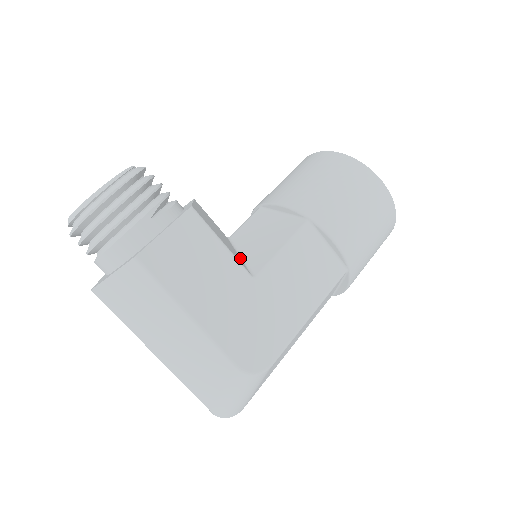
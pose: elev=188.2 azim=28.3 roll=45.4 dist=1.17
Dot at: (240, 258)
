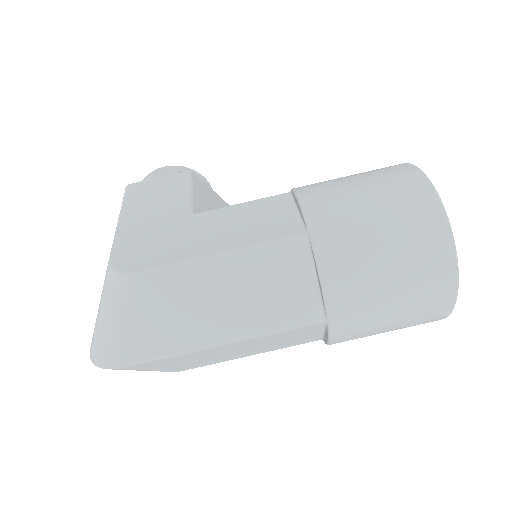
Dot at: occluded
